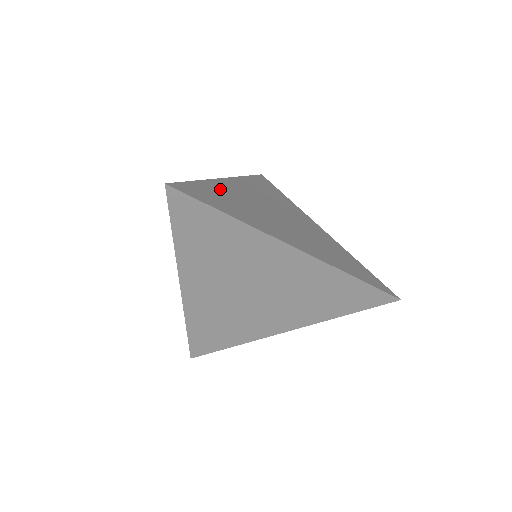
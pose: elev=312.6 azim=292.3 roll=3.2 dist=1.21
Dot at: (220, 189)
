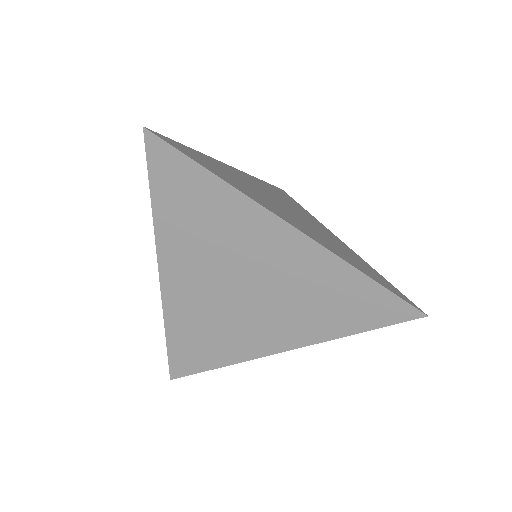
Dot at: (217, 164)
